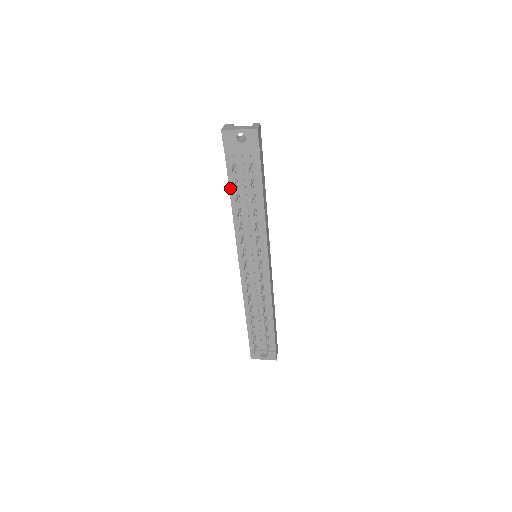
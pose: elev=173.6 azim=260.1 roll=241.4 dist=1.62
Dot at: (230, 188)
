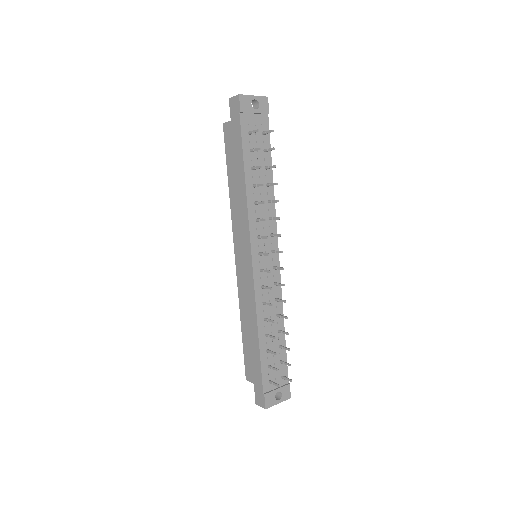
Dot at: (244, 161)
